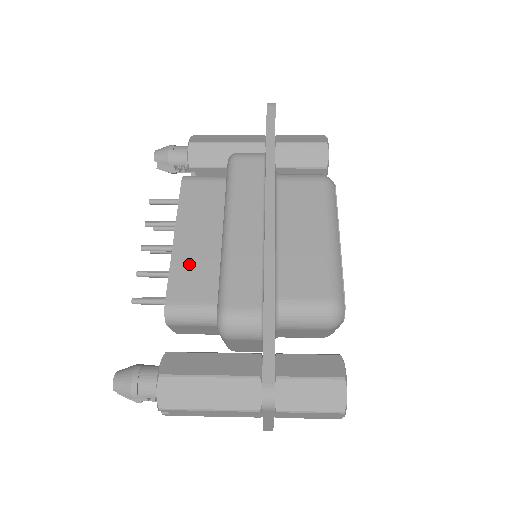
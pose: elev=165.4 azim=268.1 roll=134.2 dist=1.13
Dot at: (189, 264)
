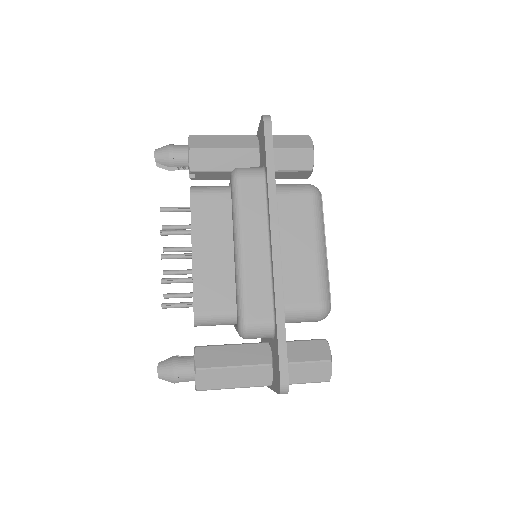
Dot at: (208, 277)
